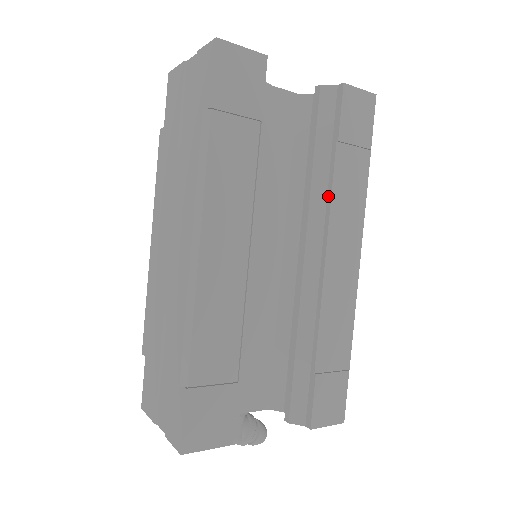
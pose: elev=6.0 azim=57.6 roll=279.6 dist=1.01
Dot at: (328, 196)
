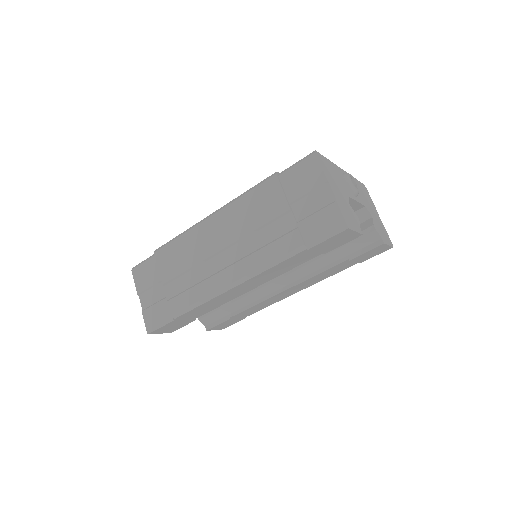
Dot at: (317, 272)
